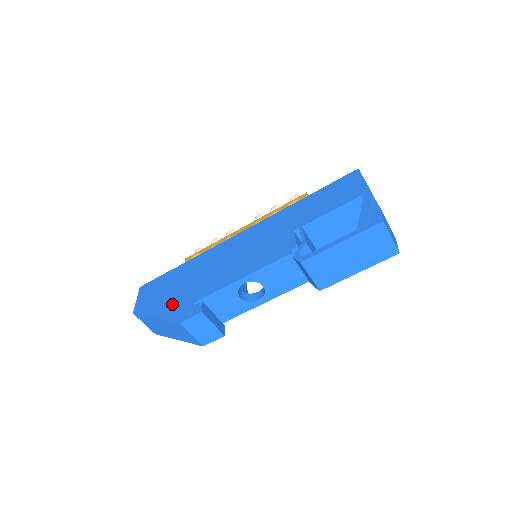
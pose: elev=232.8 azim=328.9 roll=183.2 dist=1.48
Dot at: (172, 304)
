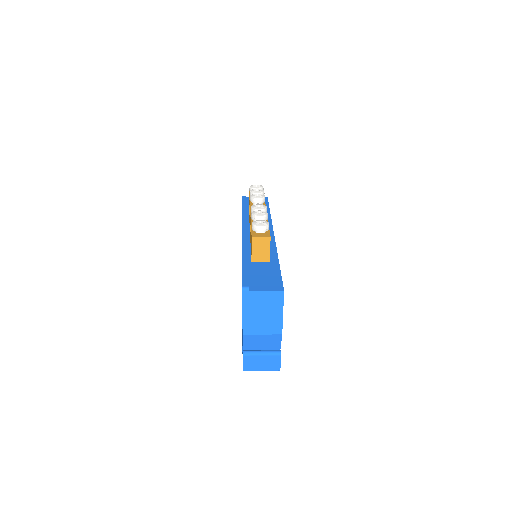
Dot at: occluded
